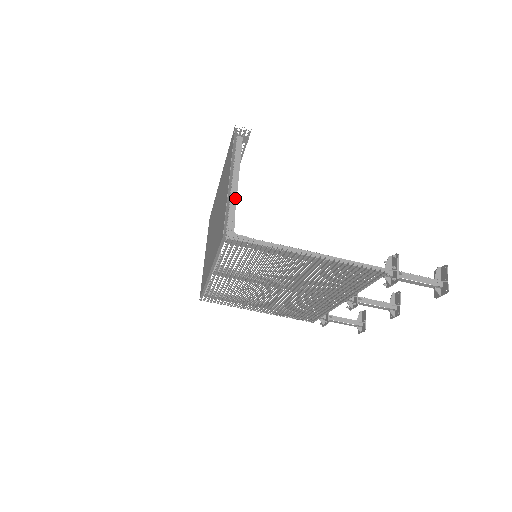
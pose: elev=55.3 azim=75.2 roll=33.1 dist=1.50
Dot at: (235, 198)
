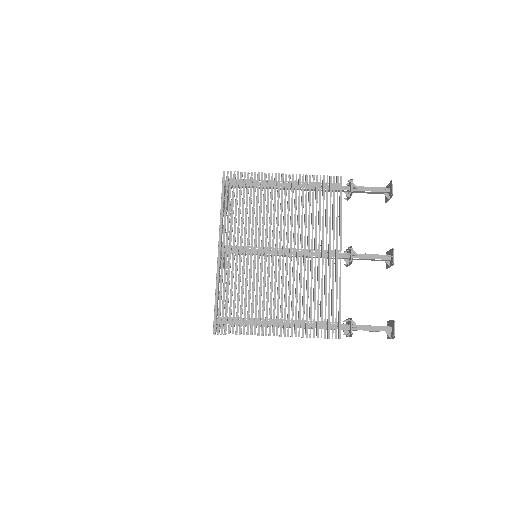
Dot at: occluded
